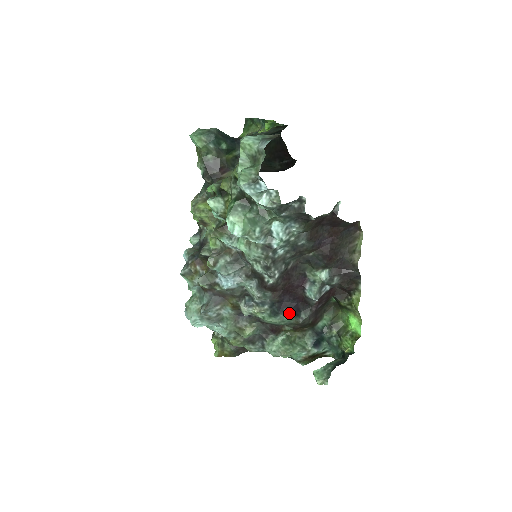
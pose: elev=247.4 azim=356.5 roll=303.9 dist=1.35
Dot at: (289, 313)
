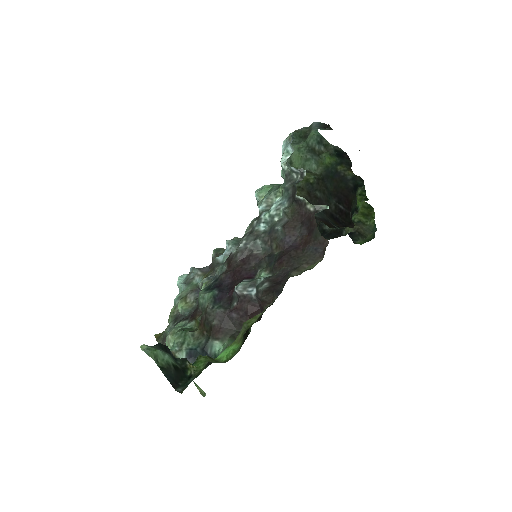
Dot at: (214, 292)
